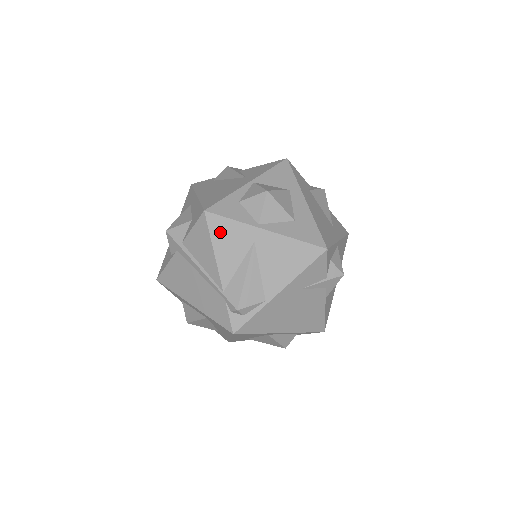
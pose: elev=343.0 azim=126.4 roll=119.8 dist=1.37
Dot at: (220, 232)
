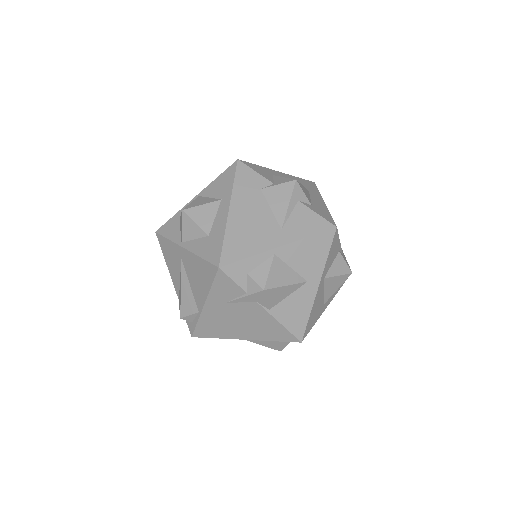
Dot at: (165, 250)
